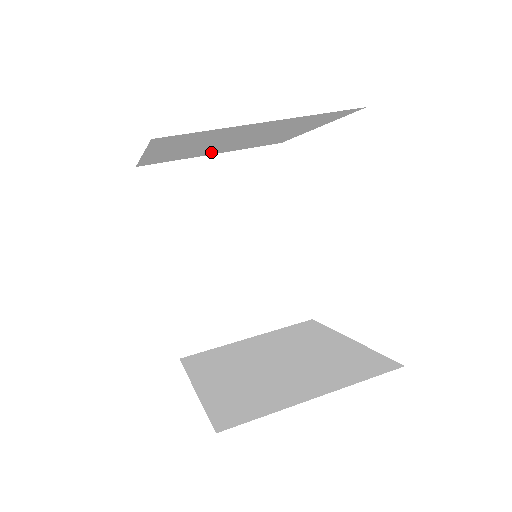
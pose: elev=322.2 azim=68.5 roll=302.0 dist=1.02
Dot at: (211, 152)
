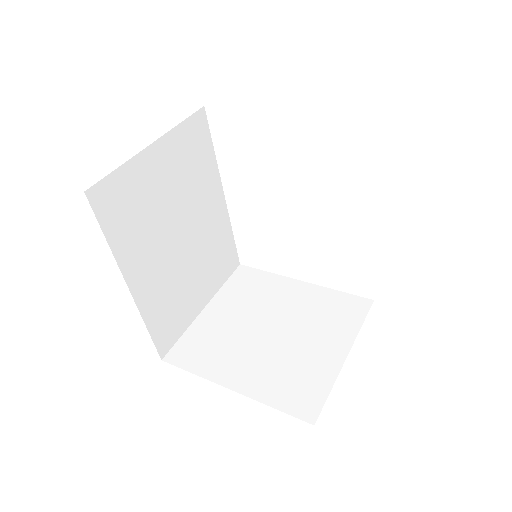
Dot at: occluded
